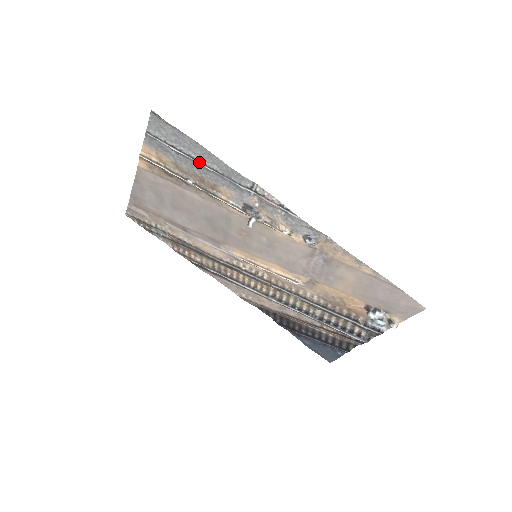
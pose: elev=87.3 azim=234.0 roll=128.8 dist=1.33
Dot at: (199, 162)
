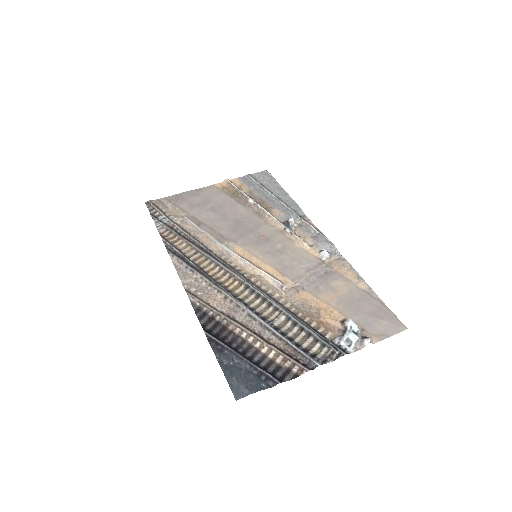
Dot at: (273, 195)
